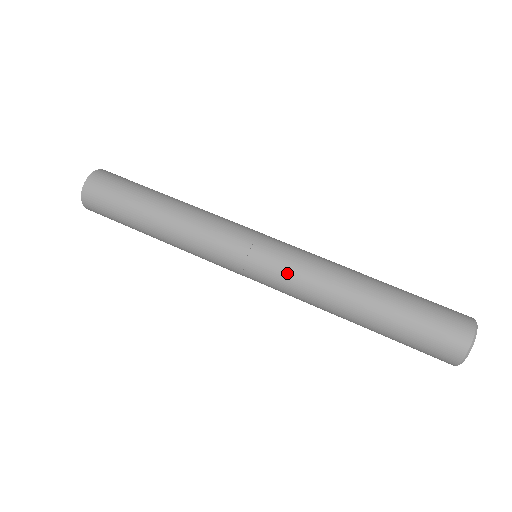
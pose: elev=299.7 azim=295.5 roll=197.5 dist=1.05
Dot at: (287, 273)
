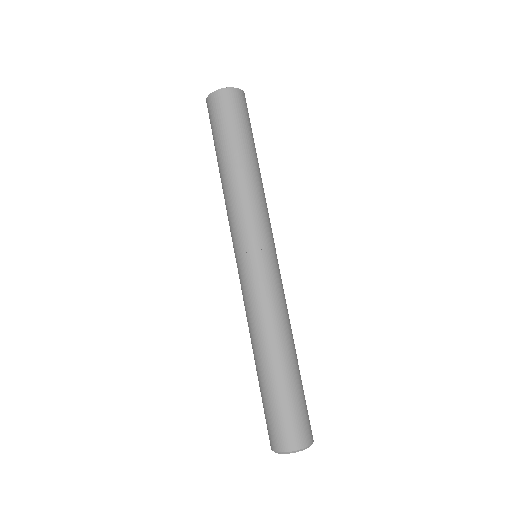
Dot at: (264, 288)
